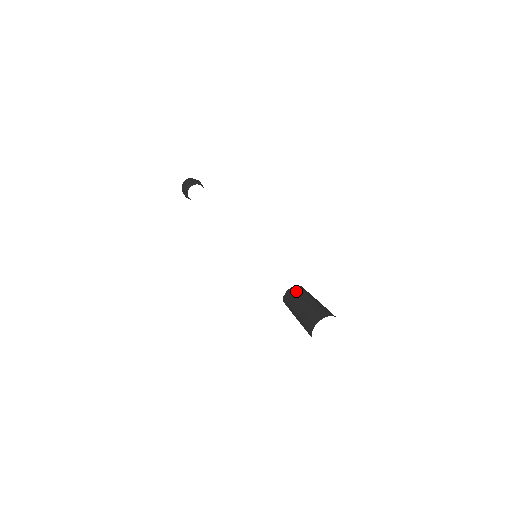
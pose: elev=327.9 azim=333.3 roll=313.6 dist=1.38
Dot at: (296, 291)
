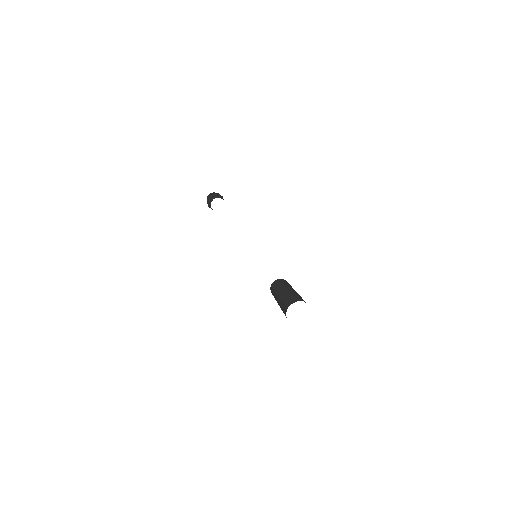
Dot at: (287, 282)
